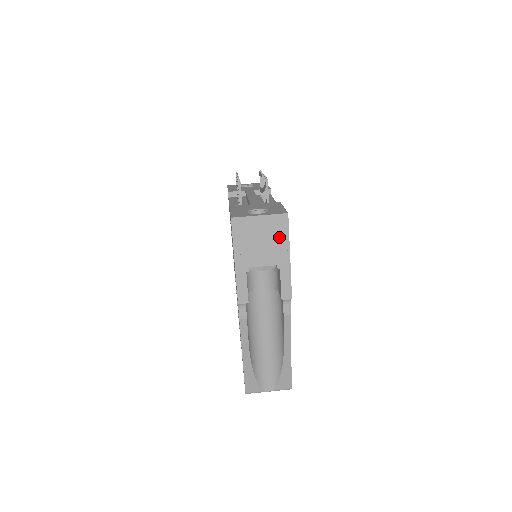
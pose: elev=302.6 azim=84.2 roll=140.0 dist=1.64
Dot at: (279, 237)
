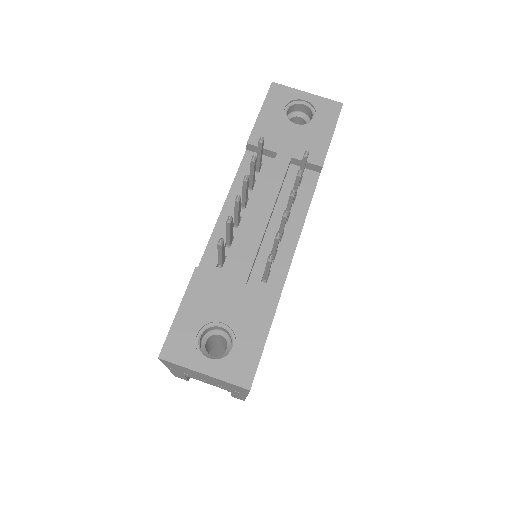
Dot at: (233, 388)
